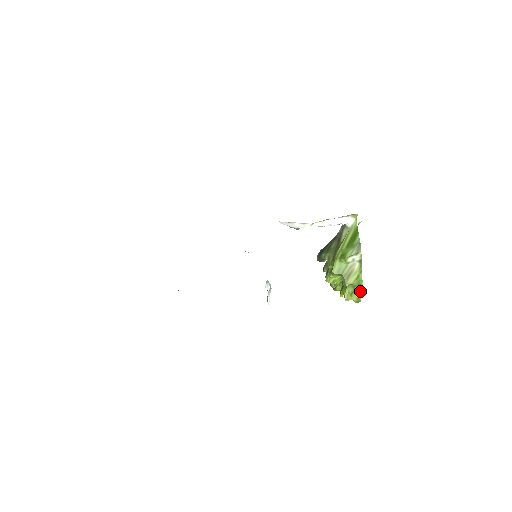
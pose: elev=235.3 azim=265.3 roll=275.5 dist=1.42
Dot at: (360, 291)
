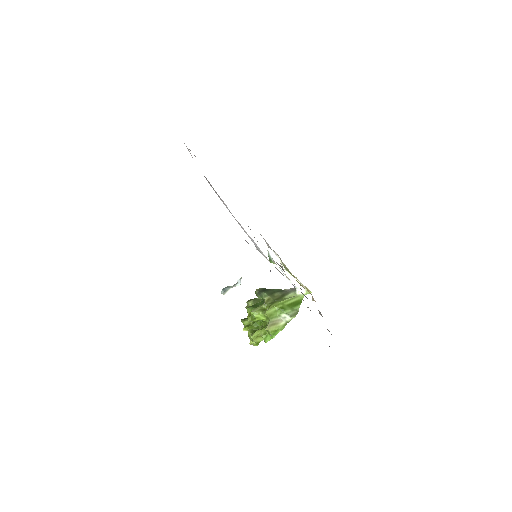
Dot at: (266, 340)
